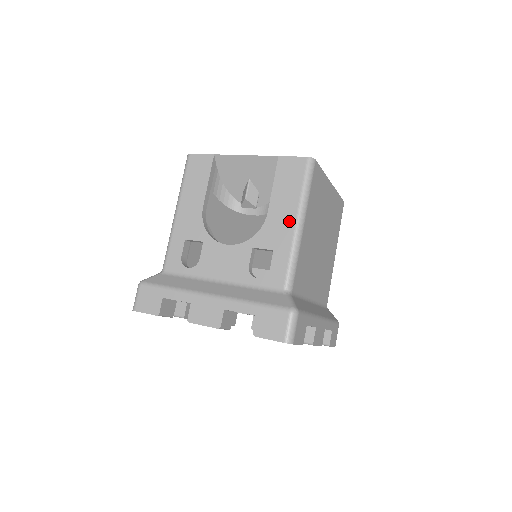
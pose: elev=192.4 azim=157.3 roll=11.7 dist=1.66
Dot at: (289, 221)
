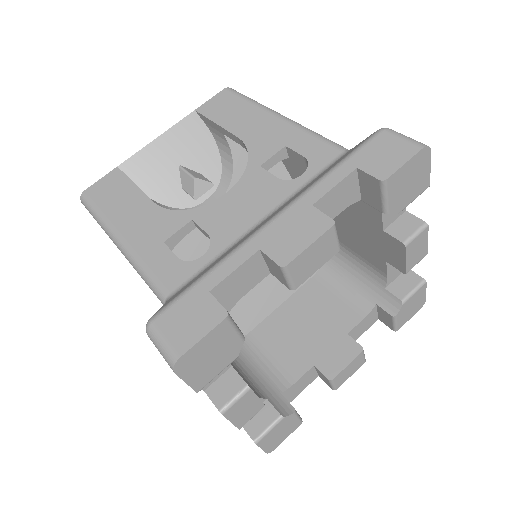
Dot at: (269, 121)
